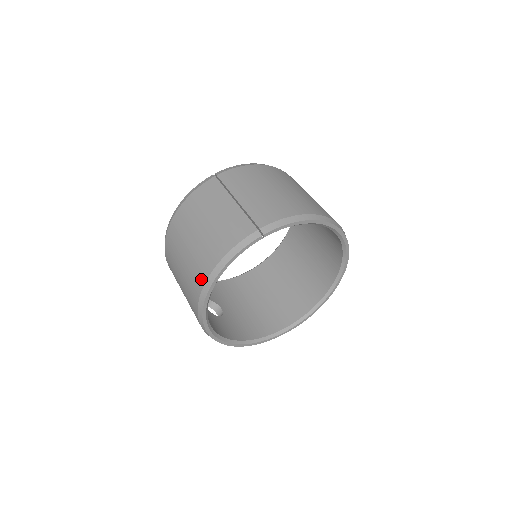
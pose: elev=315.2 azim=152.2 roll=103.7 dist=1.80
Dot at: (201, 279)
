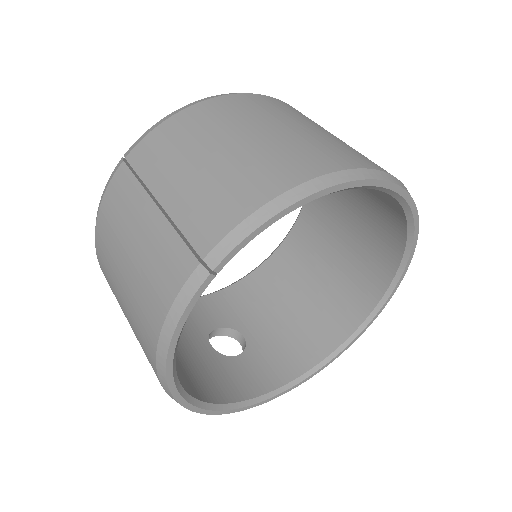
Dot at: (151, 364)
